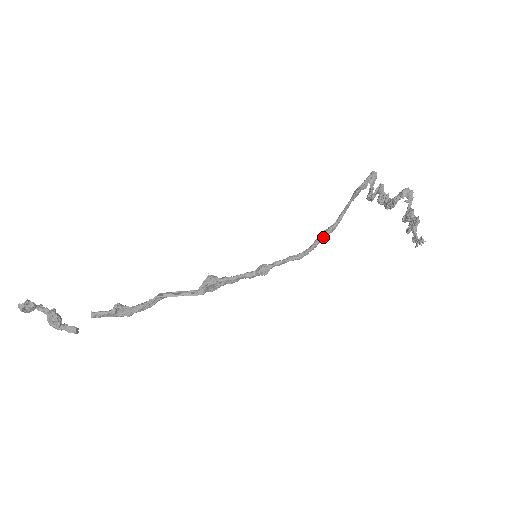
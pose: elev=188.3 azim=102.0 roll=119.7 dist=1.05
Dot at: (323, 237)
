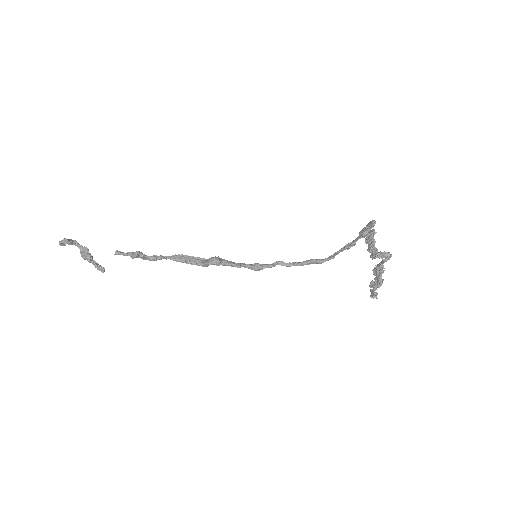
Dot at: (311, 263)
